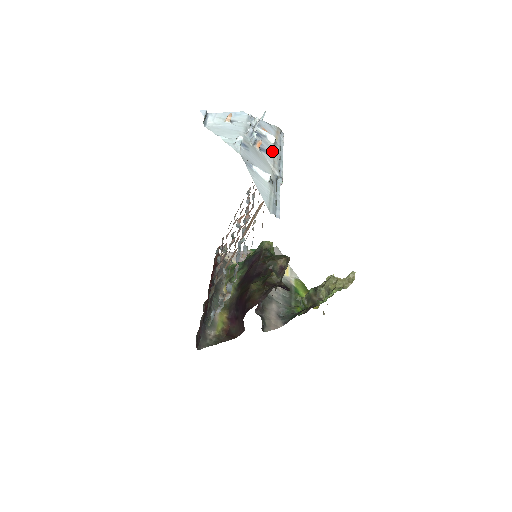
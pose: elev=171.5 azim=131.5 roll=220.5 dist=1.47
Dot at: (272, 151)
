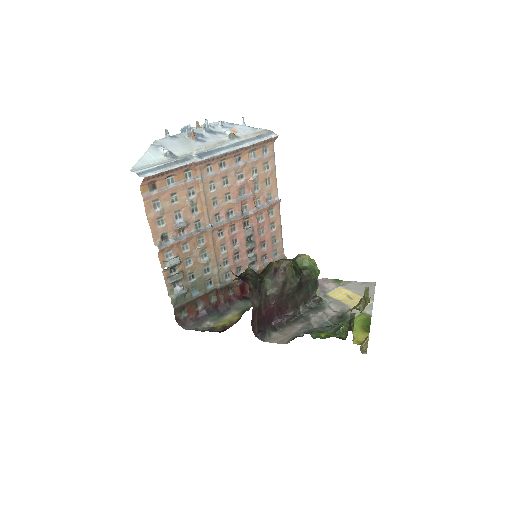
Dot at: (216, 142)
